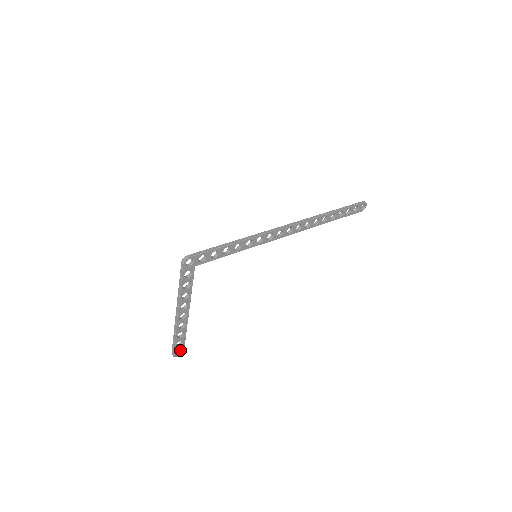
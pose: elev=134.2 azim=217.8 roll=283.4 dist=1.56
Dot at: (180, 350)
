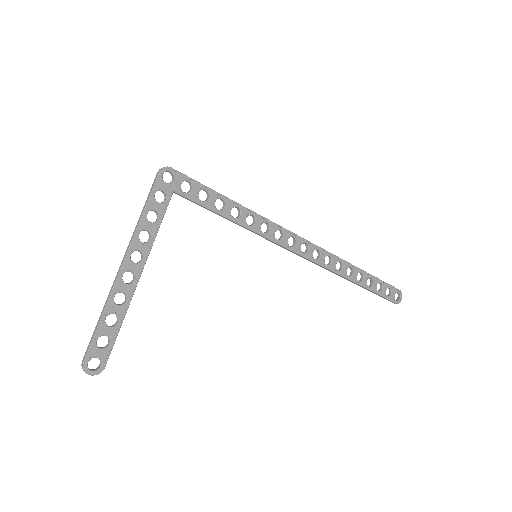
Dot at: (98, 366)
